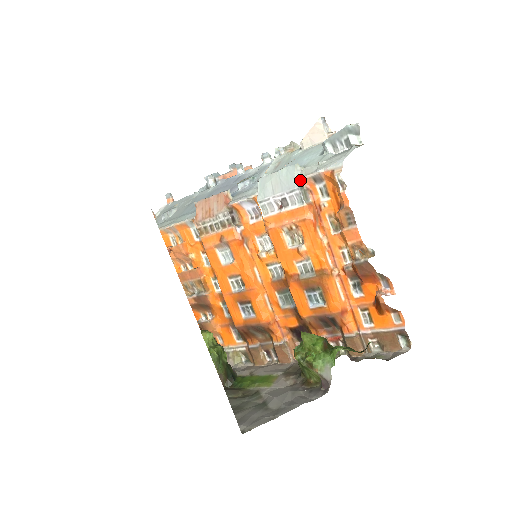
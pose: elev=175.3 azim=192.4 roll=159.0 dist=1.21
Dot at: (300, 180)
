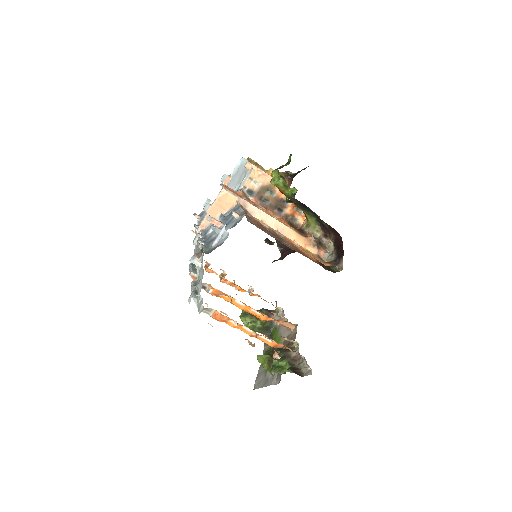
Dot at: occluded
